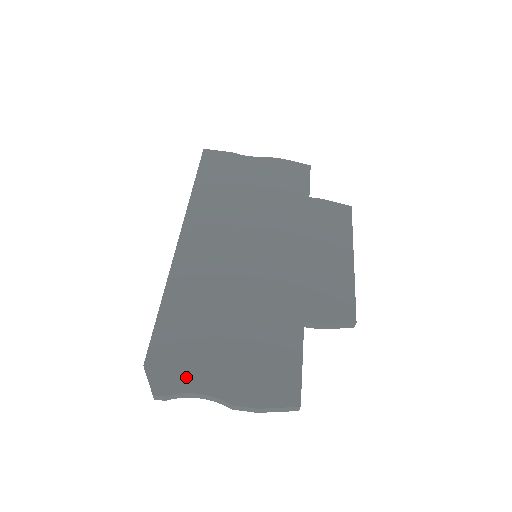
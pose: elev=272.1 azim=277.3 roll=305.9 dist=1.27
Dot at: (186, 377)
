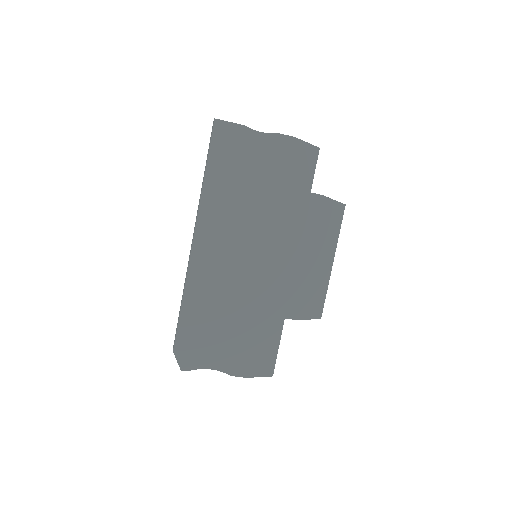
Dot at: (202, 359)
